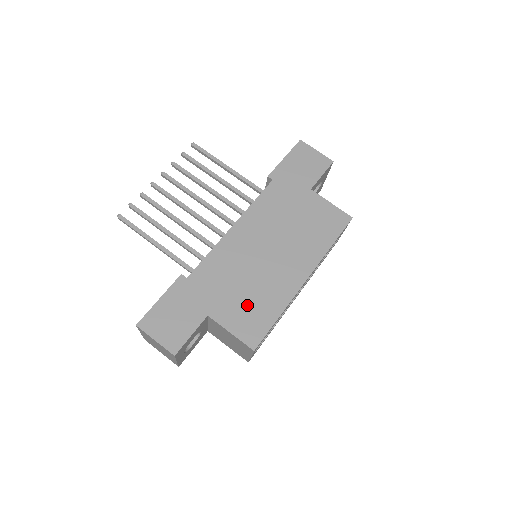
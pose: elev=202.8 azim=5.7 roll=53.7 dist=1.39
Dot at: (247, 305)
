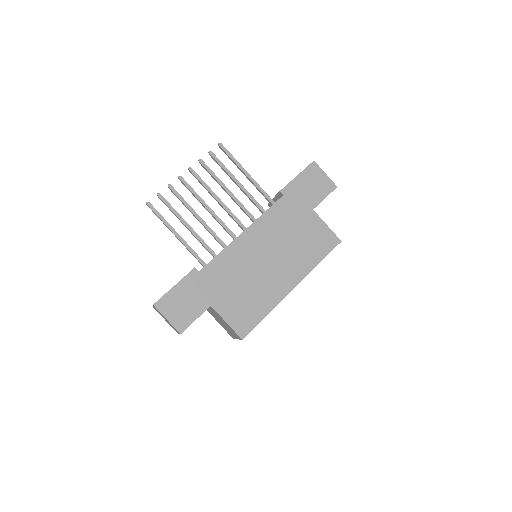
Dot at: (243, 302)
